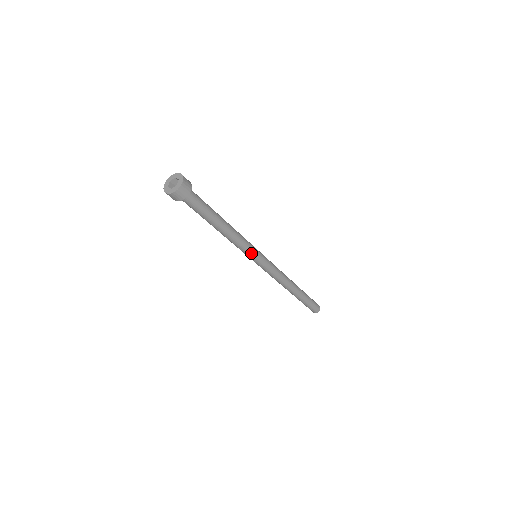
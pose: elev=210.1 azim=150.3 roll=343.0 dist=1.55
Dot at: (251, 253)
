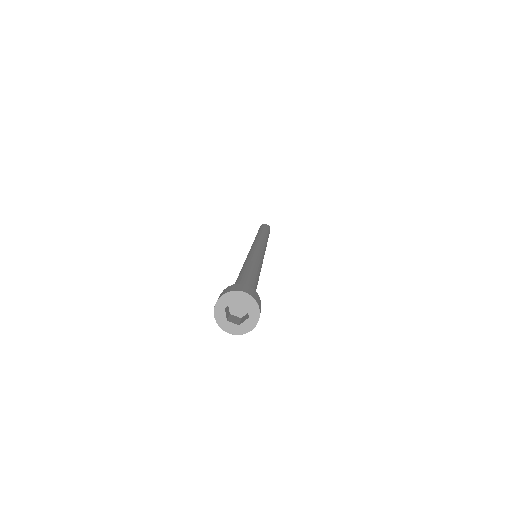
Dot at: occluded
